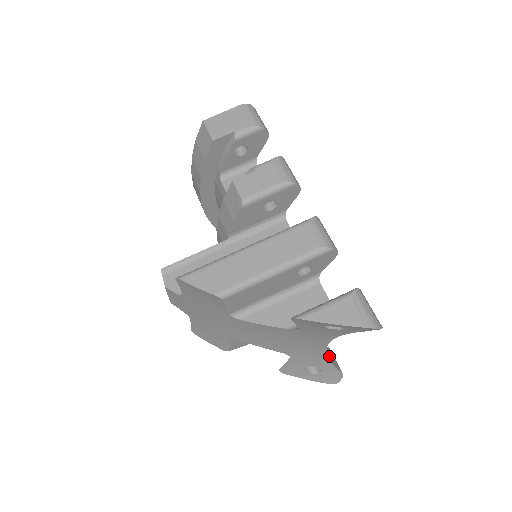
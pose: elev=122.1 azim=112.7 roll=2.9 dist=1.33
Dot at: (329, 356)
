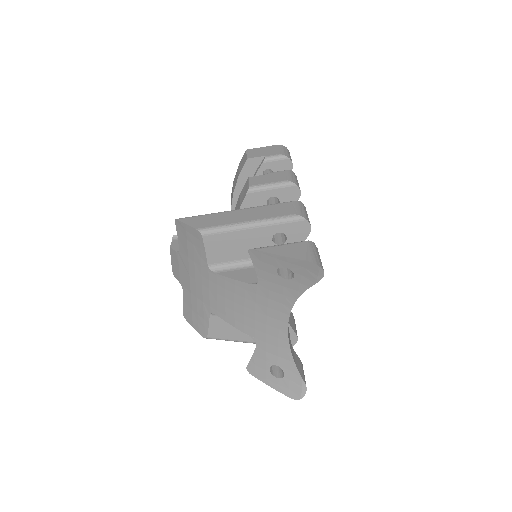
Dot at: (295, 359)
